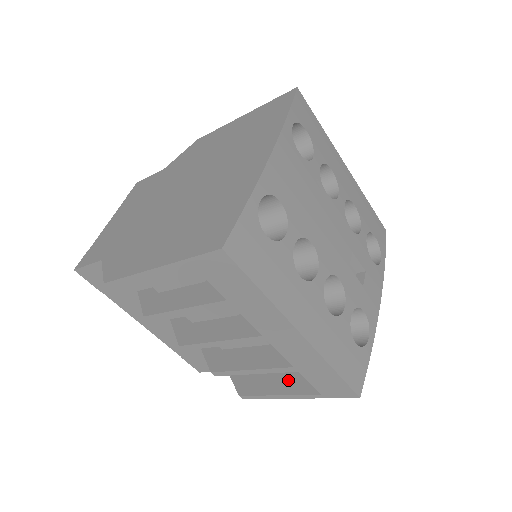
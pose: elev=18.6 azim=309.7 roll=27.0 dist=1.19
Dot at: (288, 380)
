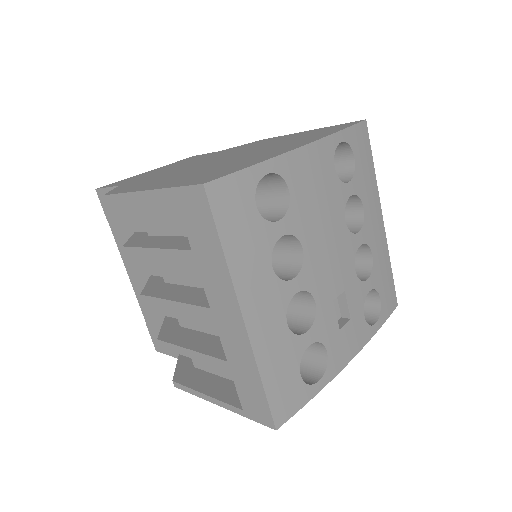
Dot at: (223, 386)
